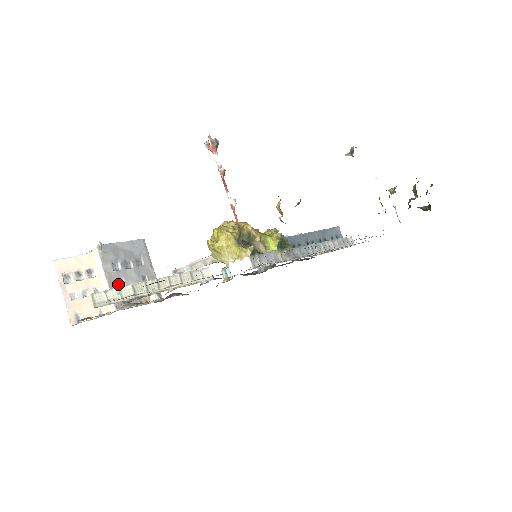
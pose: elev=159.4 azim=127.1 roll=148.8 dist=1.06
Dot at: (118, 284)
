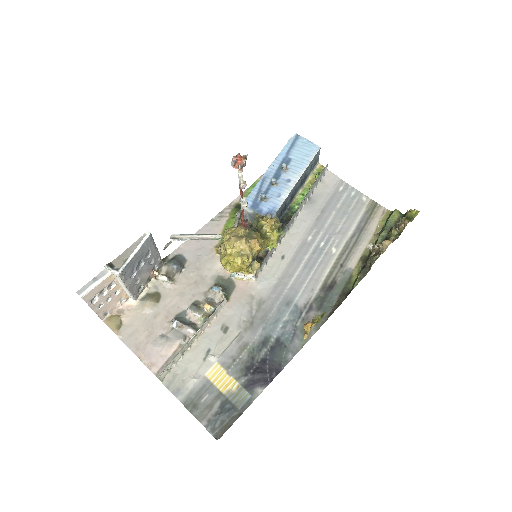
Dot at: (135, 283)
